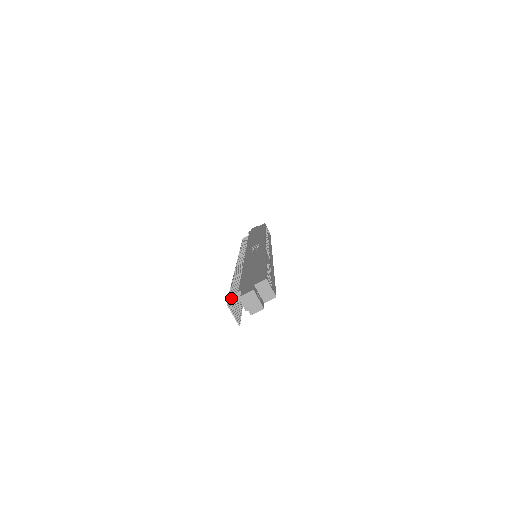
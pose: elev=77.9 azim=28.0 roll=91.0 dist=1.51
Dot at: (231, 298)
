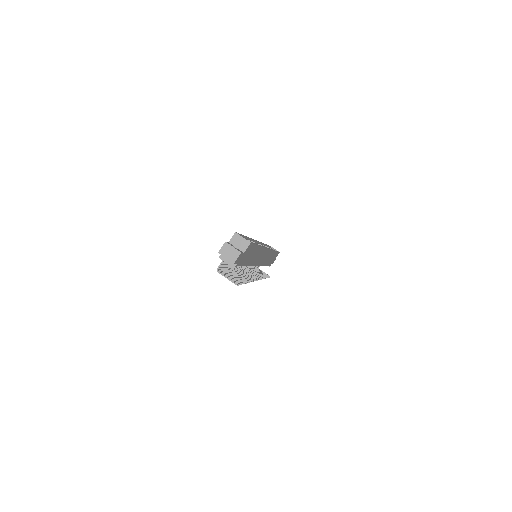
Dot at: (219, 265)
